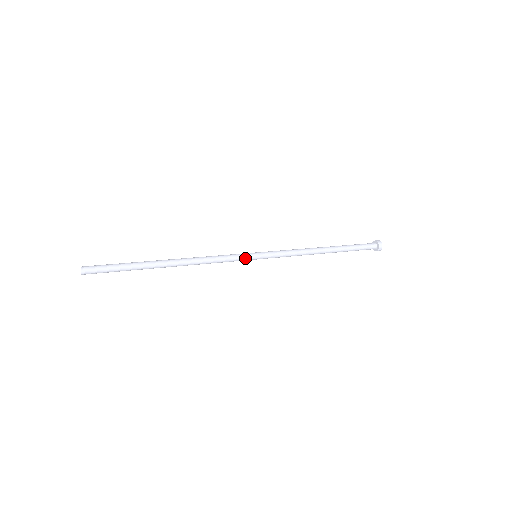
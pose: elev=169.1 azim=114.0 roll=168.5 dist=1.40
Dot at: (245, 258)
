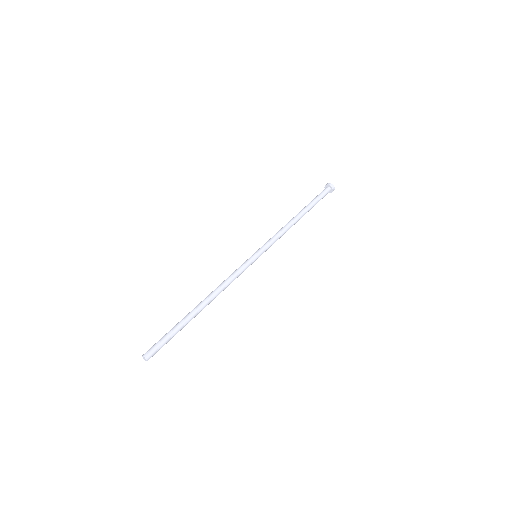
Dot at: occluded
